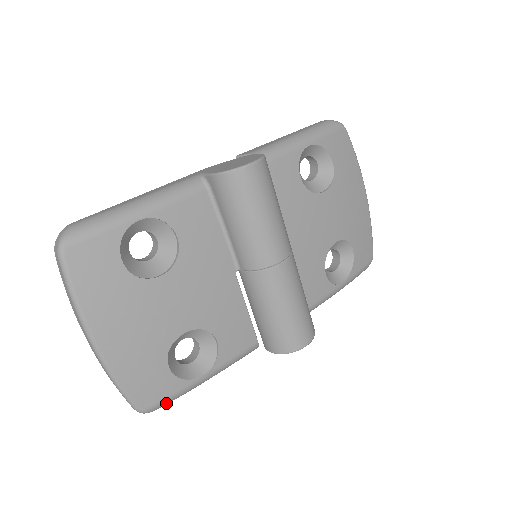
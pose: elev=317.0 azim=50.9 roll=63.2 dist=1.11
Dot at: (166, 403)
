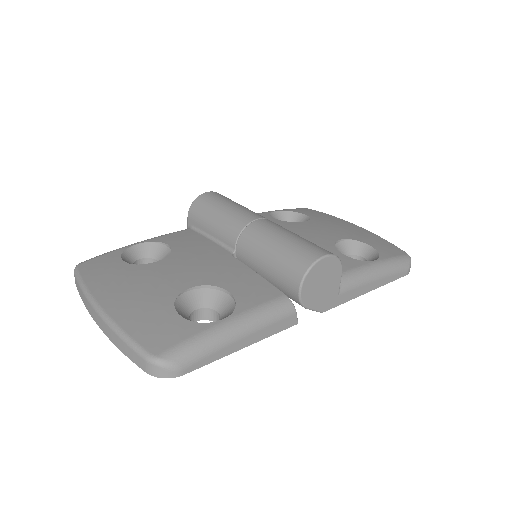
Dot at: (185, 351)
